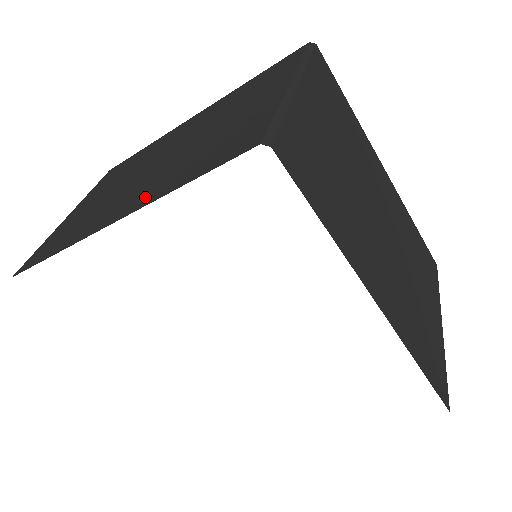
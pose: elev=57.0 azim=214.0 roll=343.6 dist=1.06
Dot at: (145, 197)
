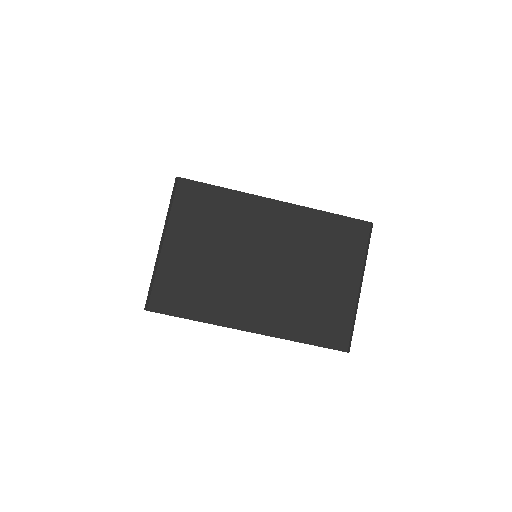
Dot at: occluded
